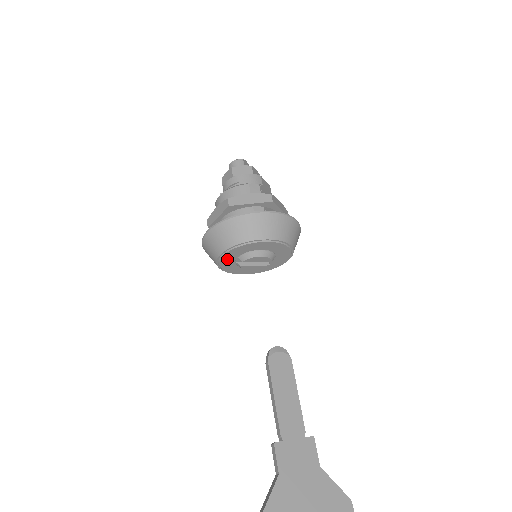
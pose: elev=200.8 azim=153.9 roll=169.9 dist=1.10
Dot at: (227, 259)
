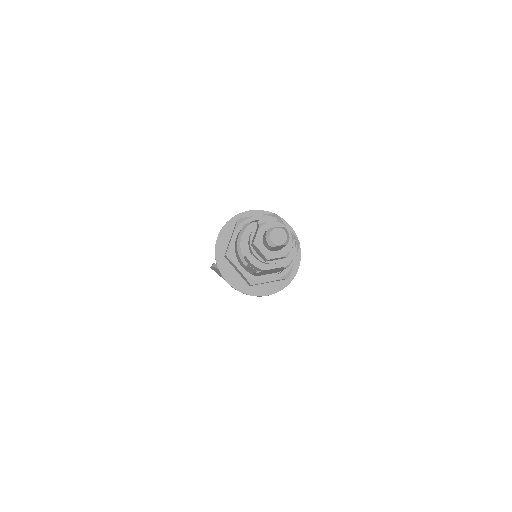
Dot at: occluded
